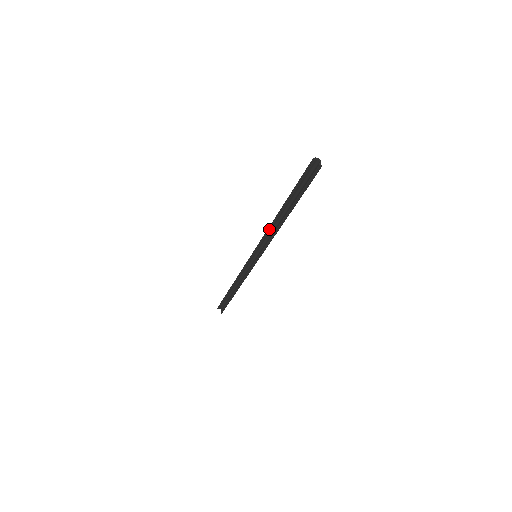
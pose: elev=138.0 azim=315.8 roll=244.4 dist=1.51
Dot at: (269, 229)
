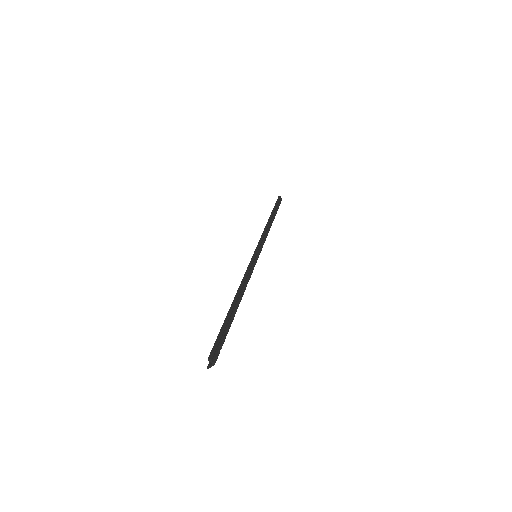
Dot at: (242, 280)
